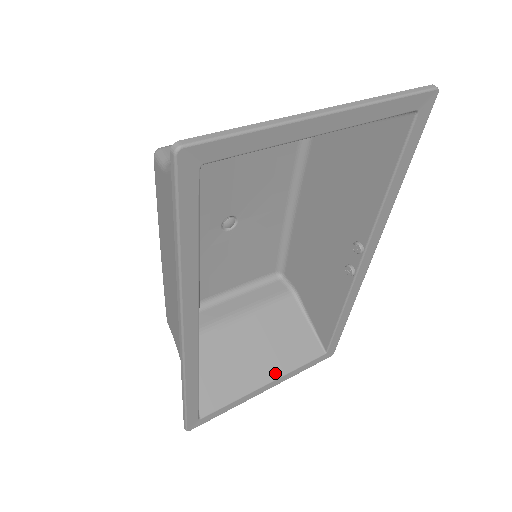
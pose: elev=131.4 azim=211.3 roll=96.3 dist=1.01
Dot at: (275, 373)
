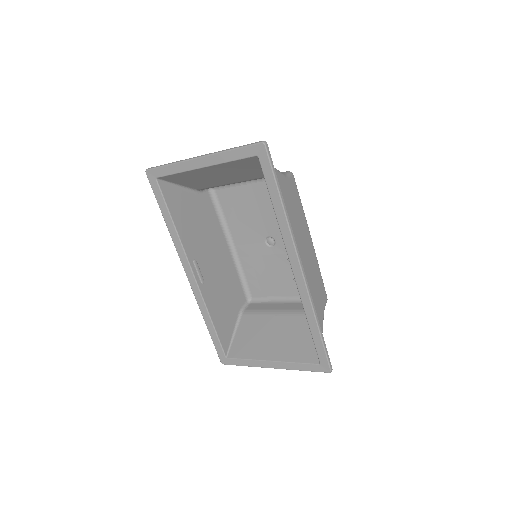
Dot at: (279, 357)
